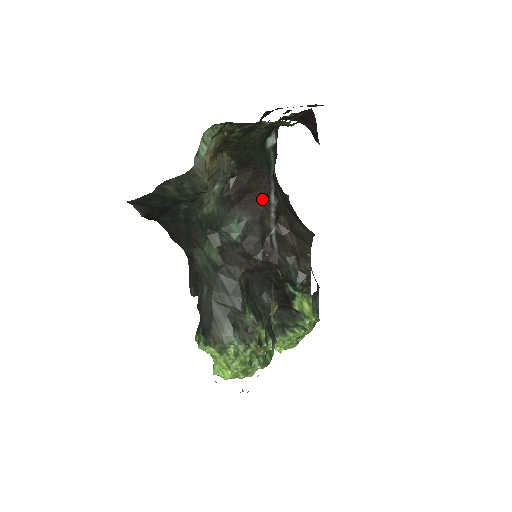
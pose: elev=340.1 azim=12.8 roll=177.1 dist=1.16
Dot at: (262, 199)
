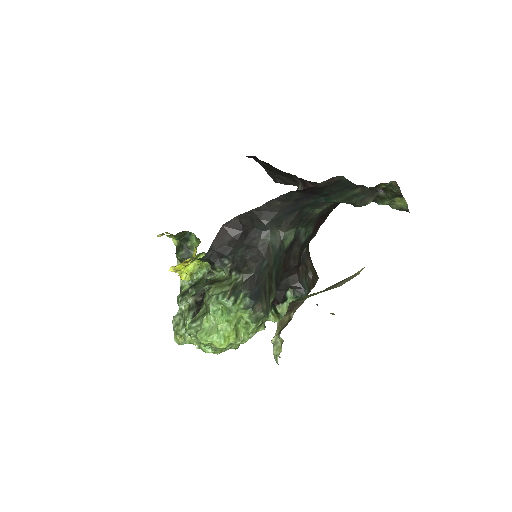
Dot at: (319, 226)
